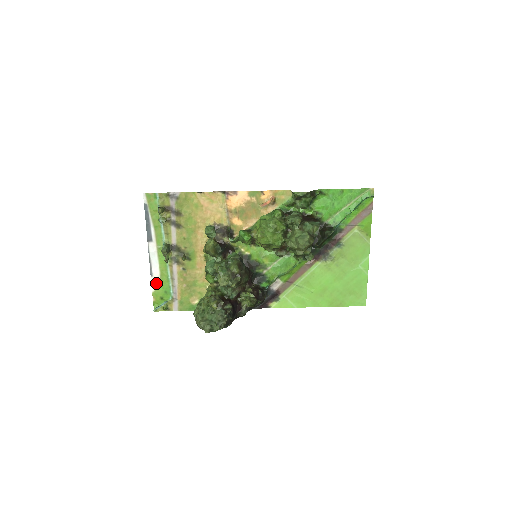
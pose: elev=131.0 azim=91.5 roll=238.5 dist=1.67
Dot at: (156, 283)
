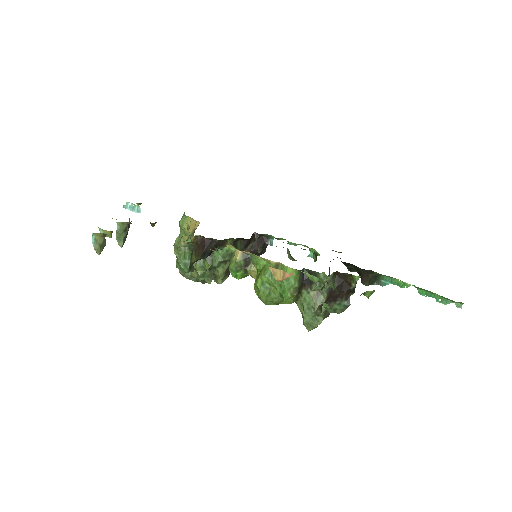
Dot at: occluded
